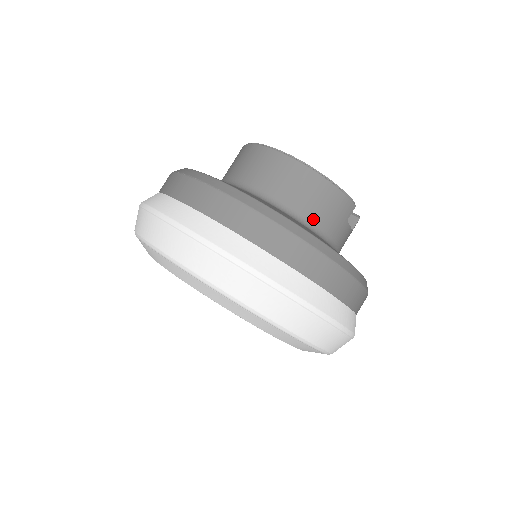
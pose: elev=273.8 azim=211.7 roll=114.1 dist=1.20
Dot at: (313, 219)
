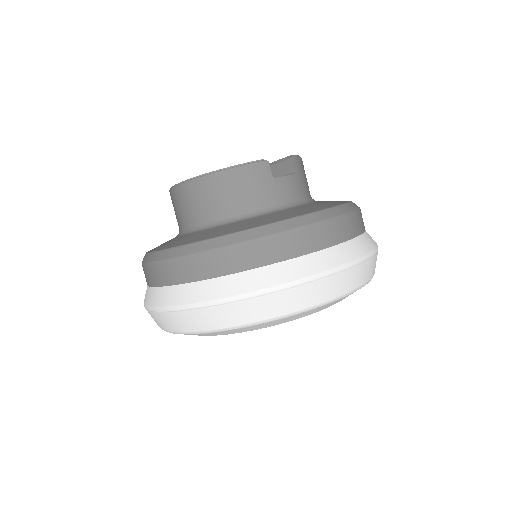
Dot at: (240, 209)
